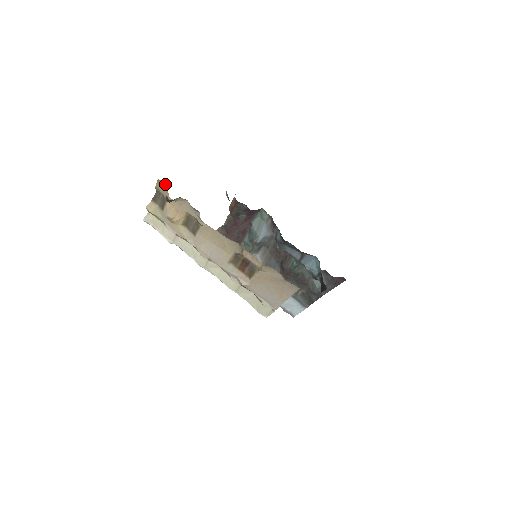
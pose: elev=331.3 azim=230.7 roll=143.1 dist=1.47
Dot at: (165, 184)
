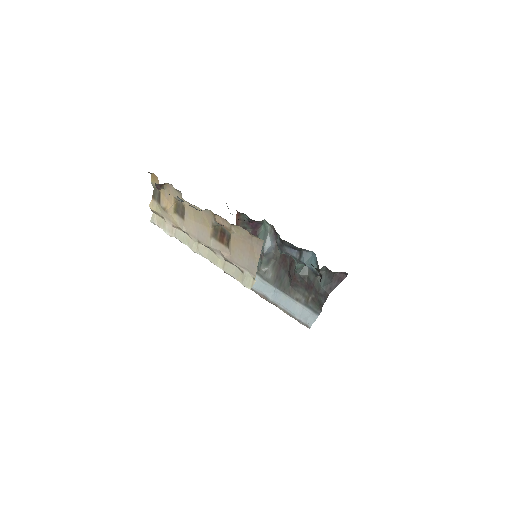
Dot at: (156, 176)
